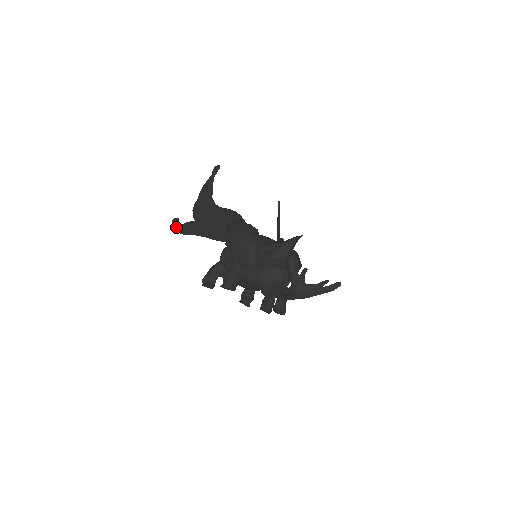
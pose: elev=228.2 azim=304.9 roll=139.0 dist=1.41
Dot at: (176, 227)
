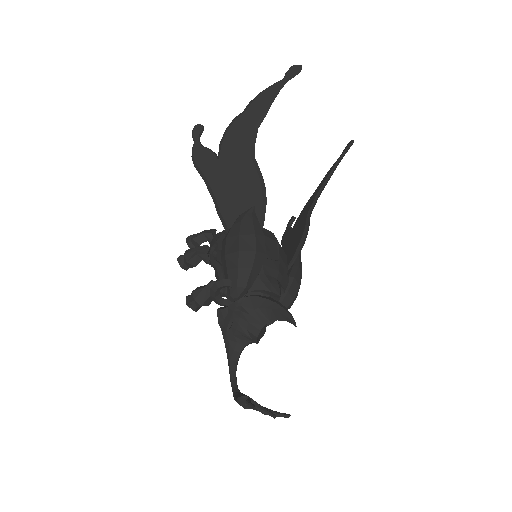
Dot at: occluded
